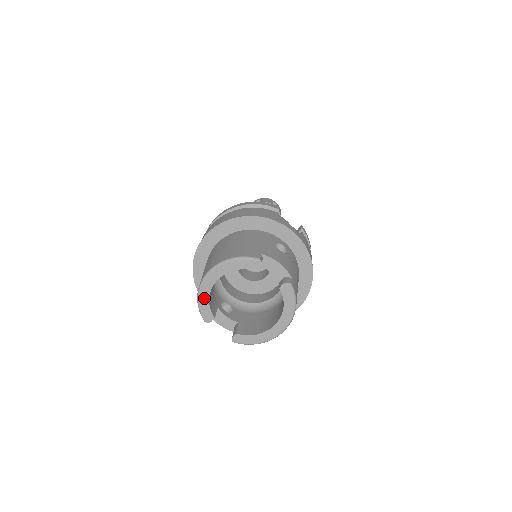
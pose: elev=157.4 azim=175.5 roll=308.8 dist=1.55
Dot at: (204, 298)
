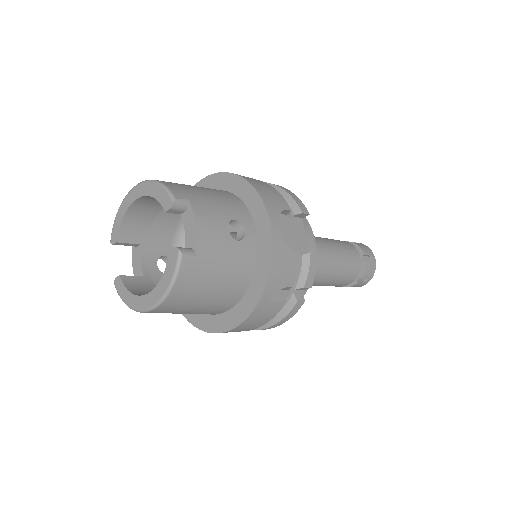
Dot at: (121, 212)
